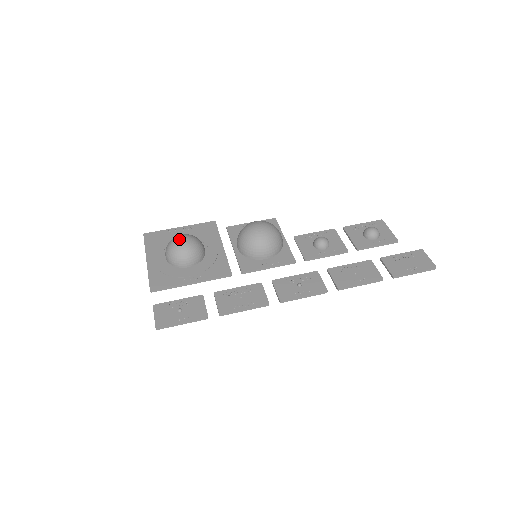
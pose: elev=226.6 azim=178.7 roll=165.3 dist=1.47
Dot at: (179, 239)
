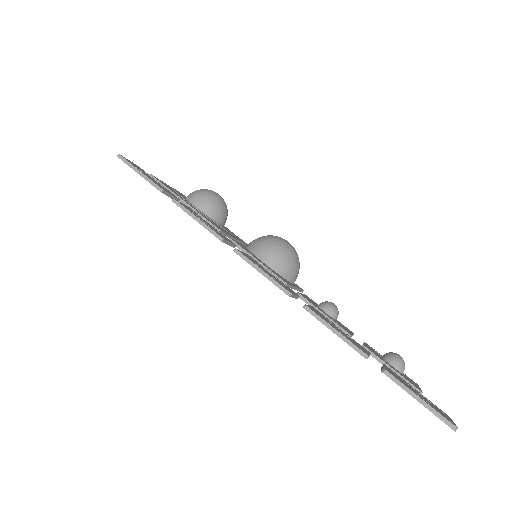
Dot at: occluded
